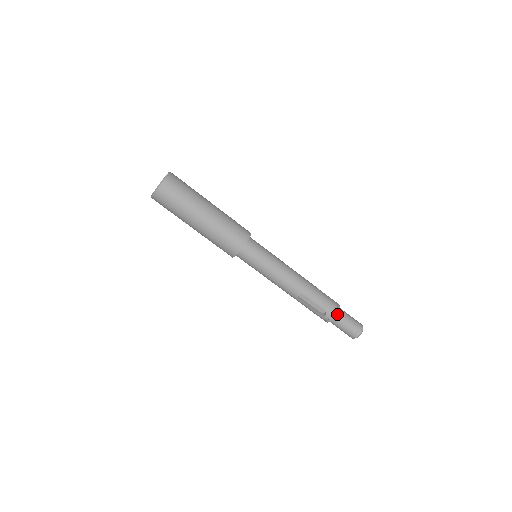
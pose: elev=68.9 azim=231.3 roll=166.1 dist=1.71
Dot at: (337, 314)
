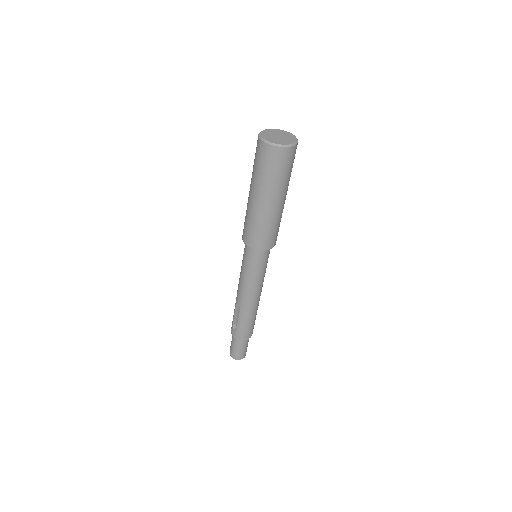
Dot at: (239, 339)
